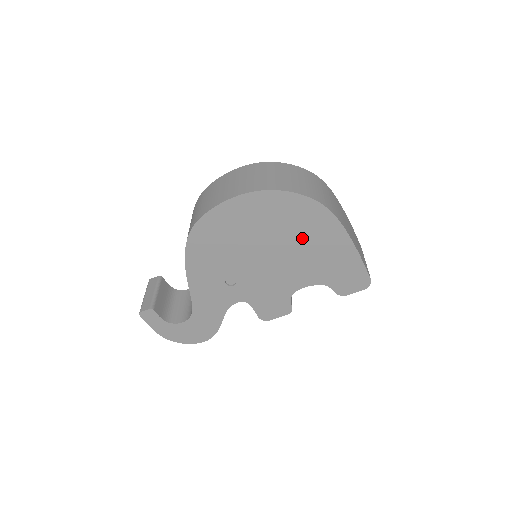
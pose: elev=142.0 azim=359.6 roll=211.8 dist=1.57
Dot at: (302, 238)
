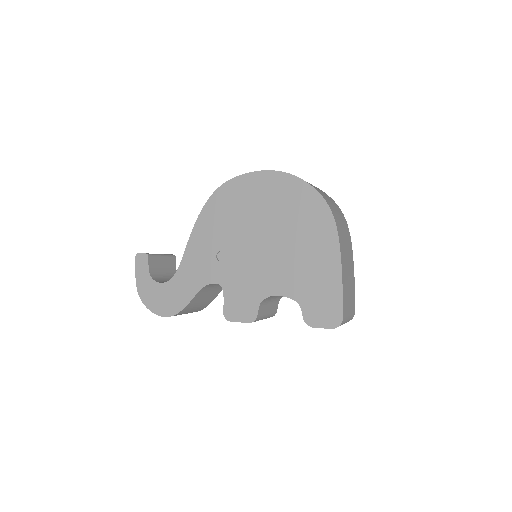
Dot at: (299, 236)
